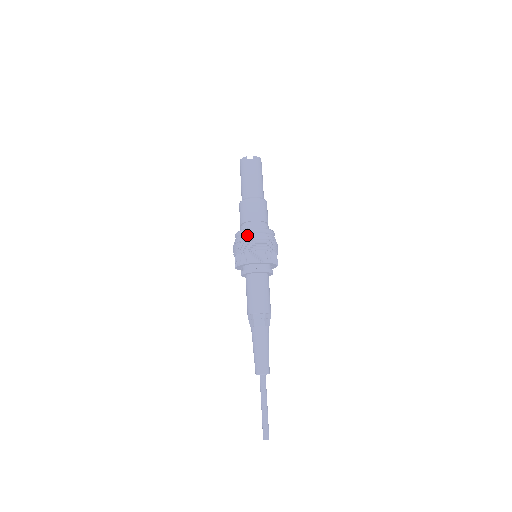
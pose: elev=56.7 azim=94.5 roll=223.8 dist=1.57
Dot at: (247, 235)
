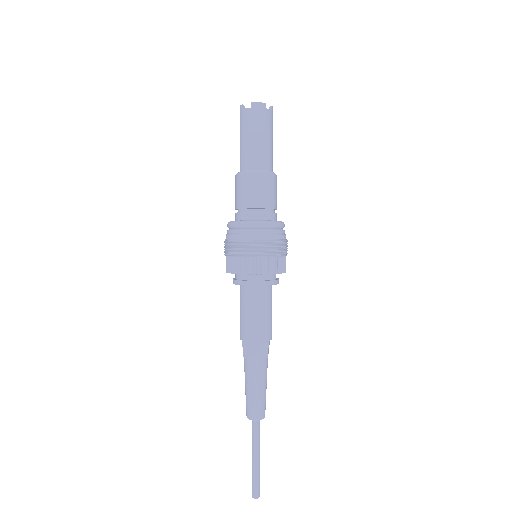
Dot at: (231, 231)
